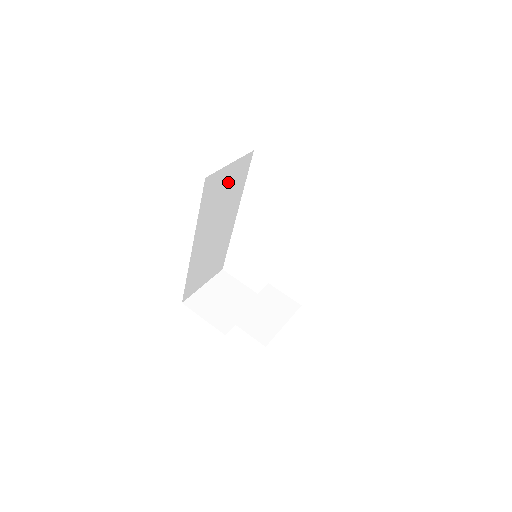
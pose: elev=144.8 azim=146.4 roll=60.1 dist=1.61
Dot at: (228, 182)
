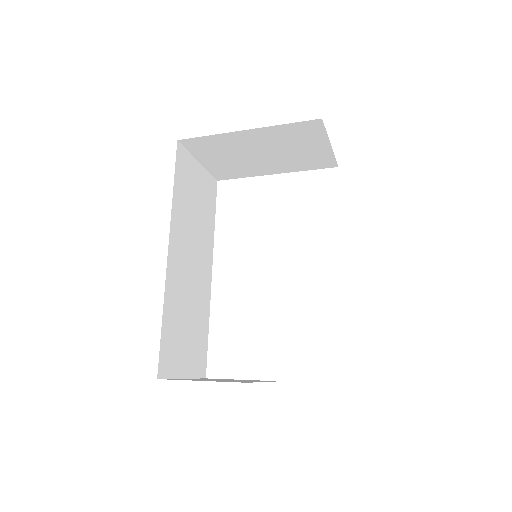
Dot at: (198, 190)
